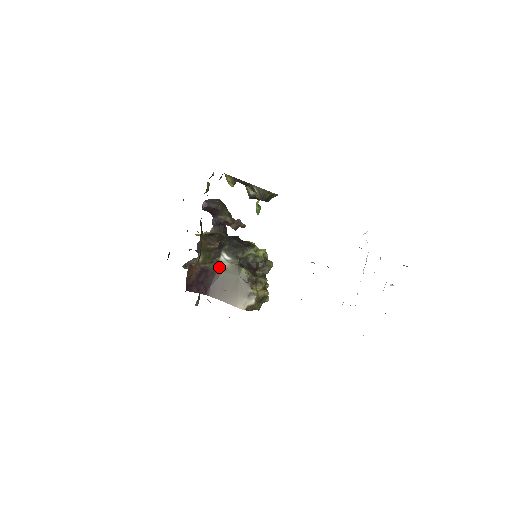
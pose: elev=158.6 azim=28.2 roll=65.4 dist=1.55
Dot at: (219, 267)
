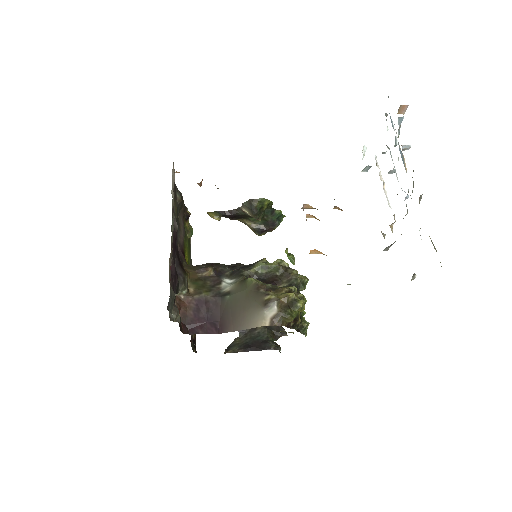
Dot at: (222, 294)
